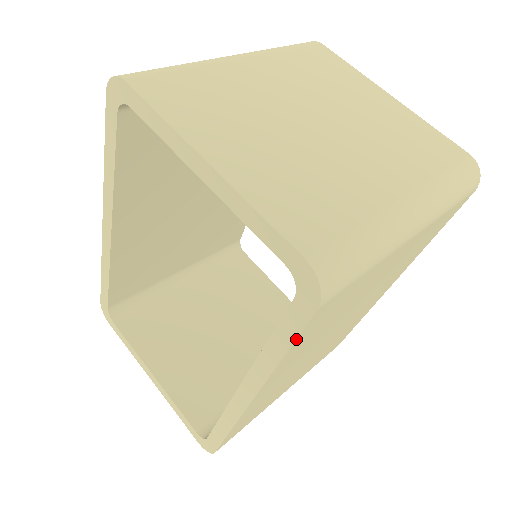
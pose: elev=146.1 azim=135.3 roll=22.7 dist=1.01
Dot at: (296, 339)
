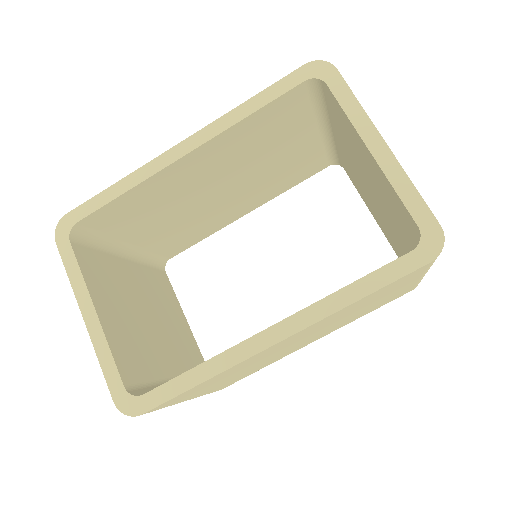
Dot at: (390, 283)
